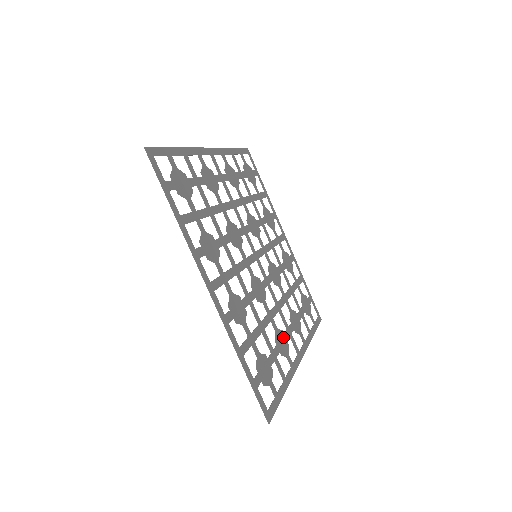
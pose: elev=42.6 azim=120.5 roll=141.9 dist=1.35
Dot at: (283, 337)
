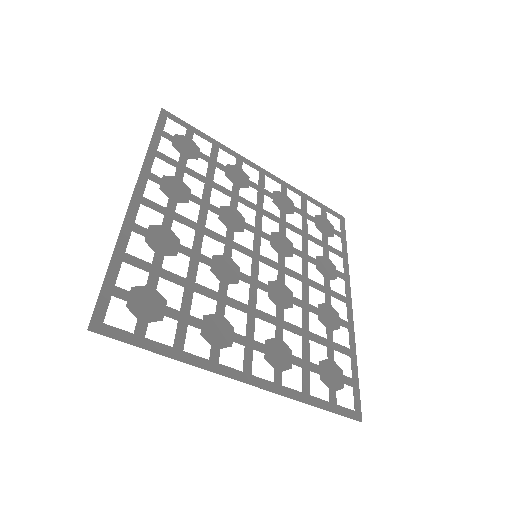
Dot at: (228, 331)
